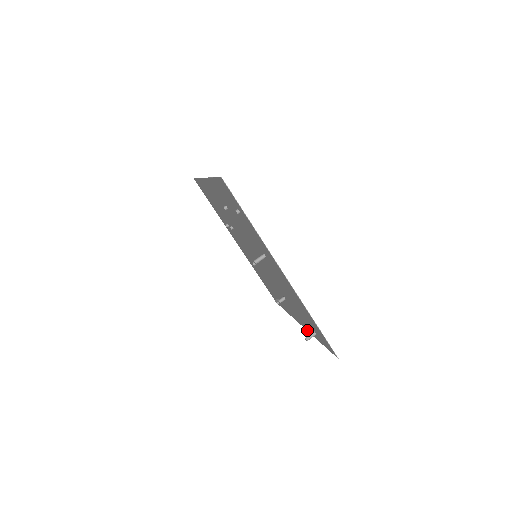
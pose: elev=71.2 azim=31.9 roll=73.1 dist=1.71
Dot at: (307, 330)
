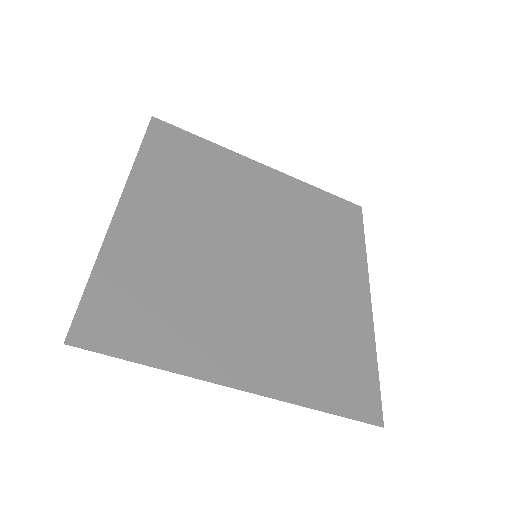
Dot at: (370, 320)
